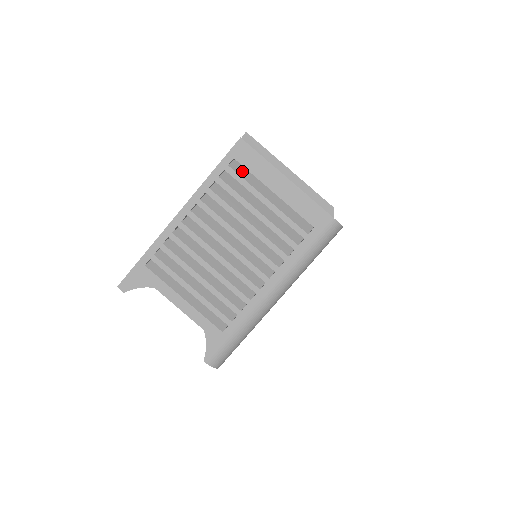
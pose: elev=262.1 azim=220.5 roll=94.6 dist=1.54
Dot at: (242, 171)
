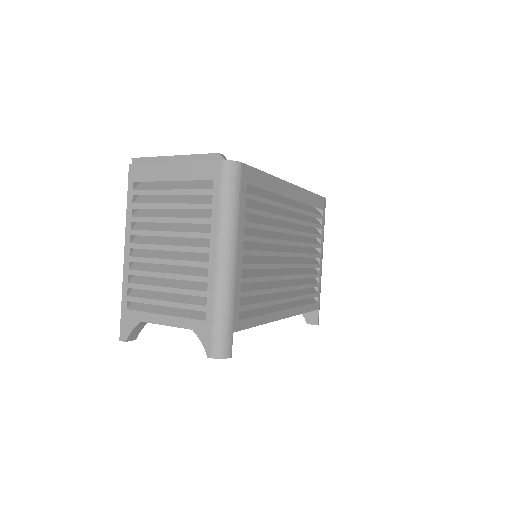
Dot at: (146, 186)
